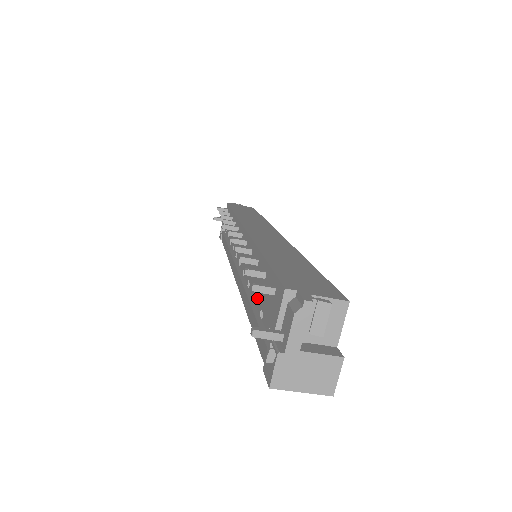
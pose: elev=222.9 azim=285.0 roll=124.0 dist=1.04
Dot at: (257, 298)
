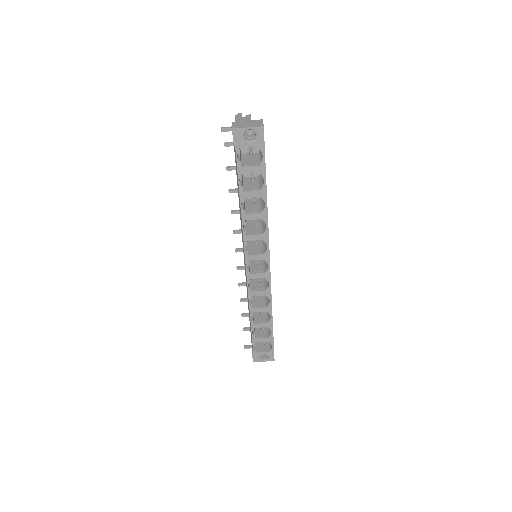
Dot at: occluded
